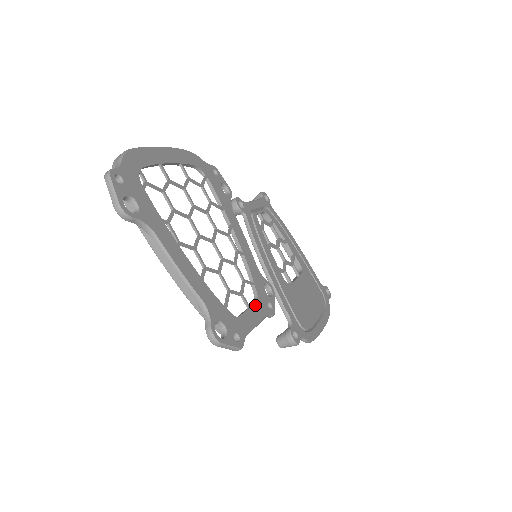
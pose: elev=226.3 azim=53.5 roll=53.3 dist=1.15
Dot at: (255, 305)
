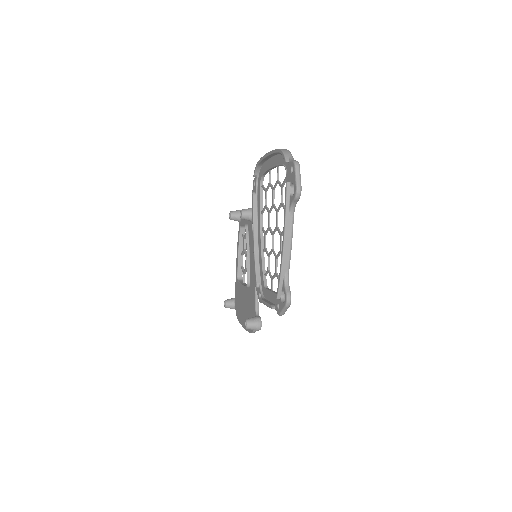
Dot at: occluded
